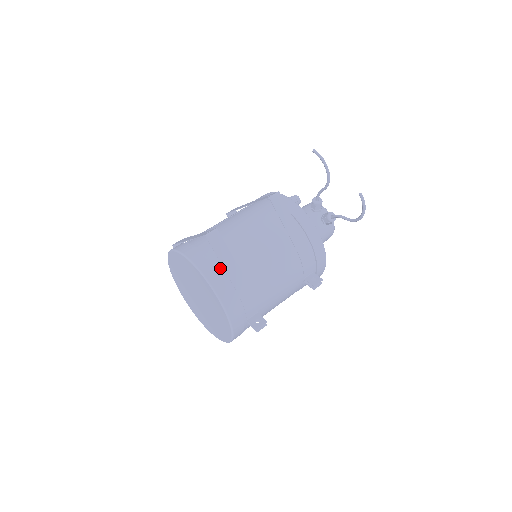
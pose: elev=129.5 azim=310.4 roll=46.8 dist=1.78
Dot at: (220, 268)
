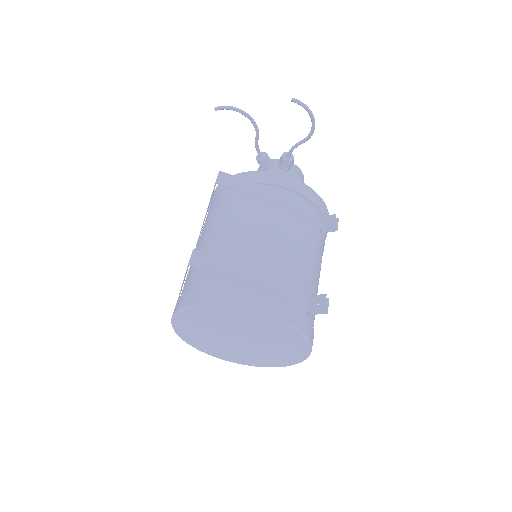
Dot at: (233, 284)
